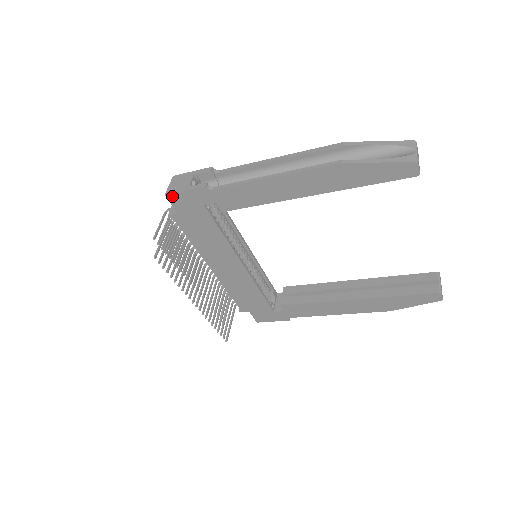
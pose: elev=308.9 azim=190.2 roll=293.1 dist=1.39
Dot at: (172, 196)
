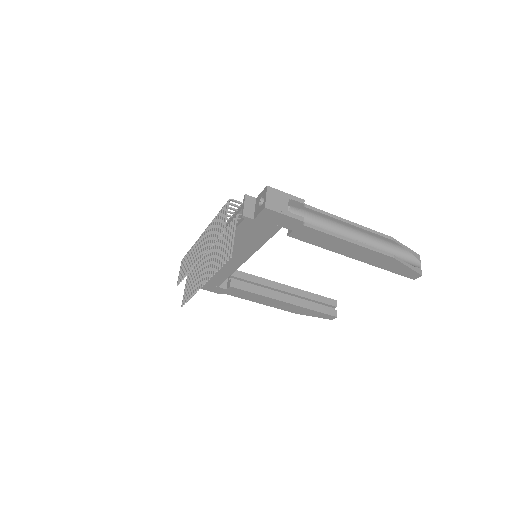
Dot at: (269, 211)
